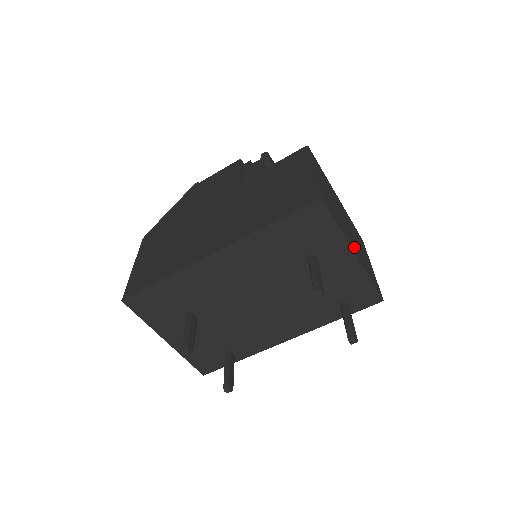
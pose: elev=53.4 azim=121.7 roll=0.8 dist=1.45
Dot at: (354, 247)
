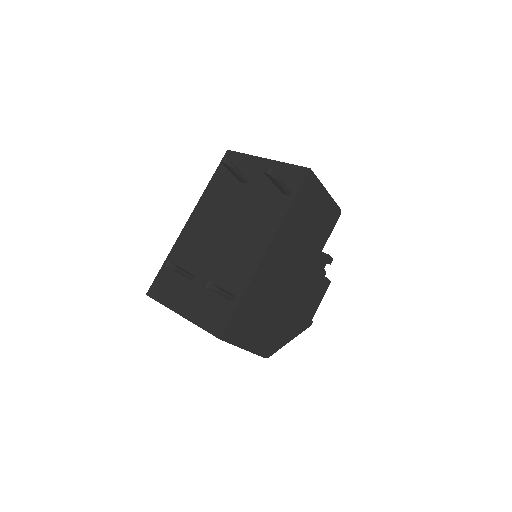
Dot at: occluded
